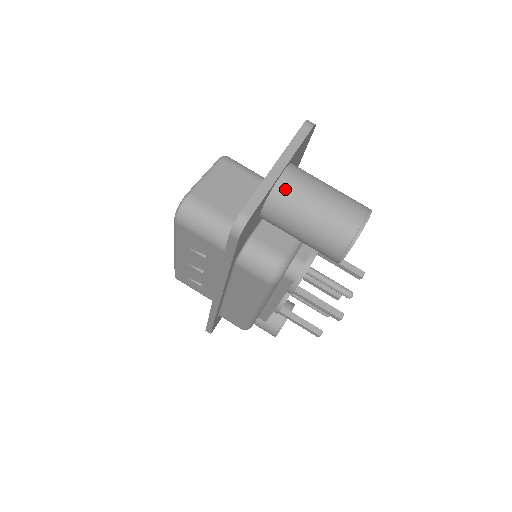
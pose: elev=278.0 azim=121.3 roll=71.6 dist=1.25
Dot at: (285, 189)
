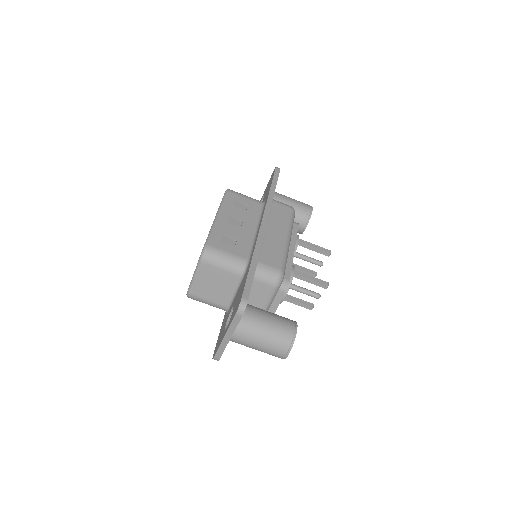
Dot at: (235, 342)
